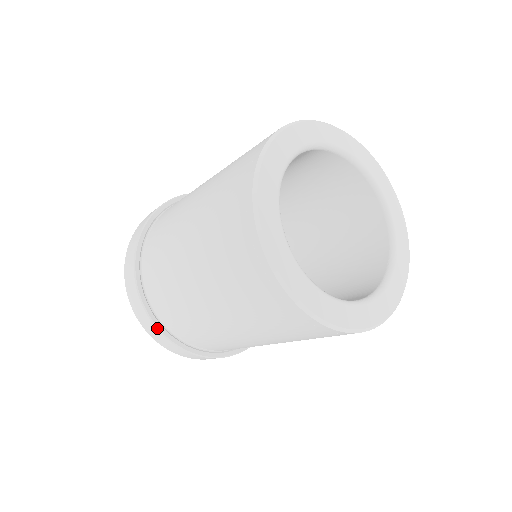
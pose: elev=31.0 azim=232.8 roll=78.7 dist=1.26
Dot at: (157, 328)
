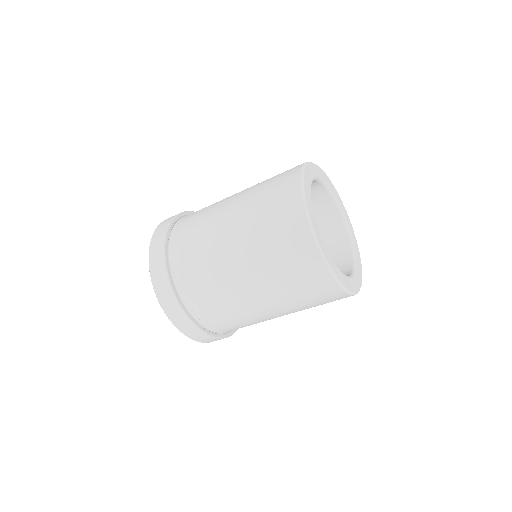
Dot at: (170, 282)
